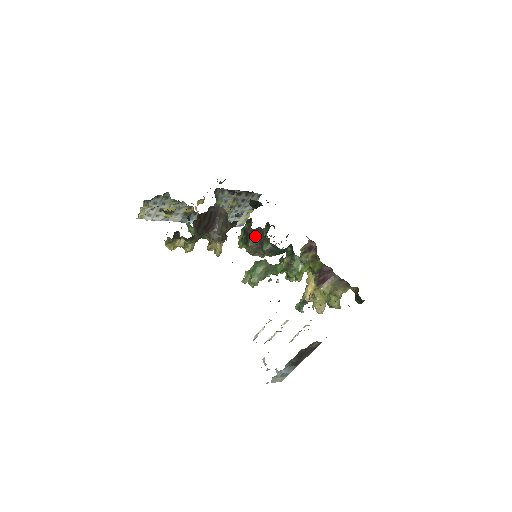
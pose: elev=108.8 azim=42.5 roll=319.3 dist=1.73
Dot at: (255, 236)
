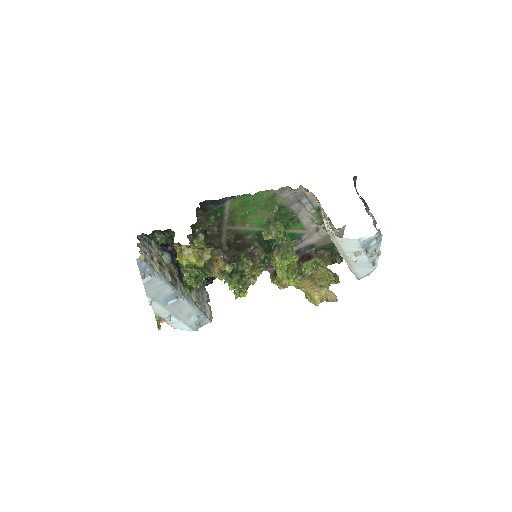
Dot at: (240, 249)
